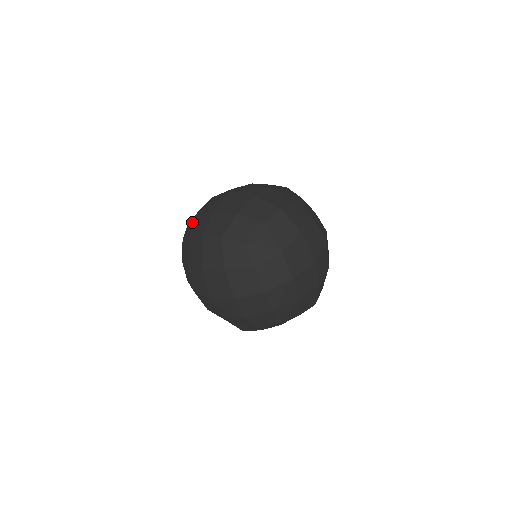
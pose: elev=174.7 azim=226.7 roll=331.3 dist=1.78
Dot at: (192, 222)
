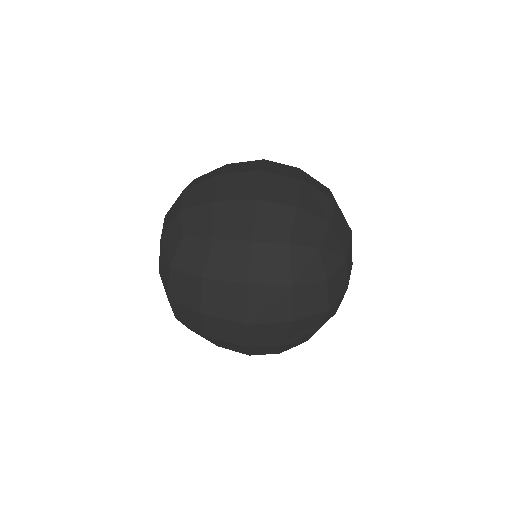
Dot at: occluded
